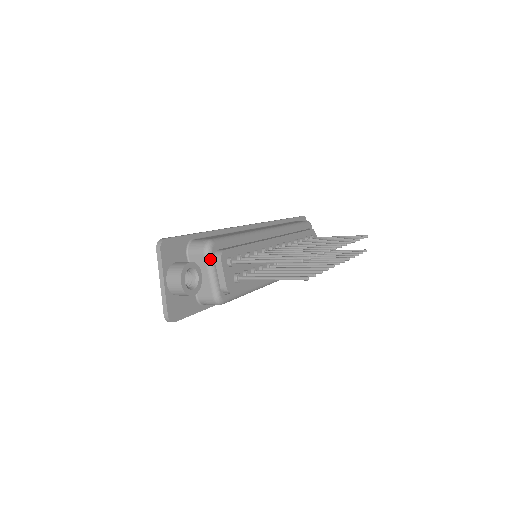
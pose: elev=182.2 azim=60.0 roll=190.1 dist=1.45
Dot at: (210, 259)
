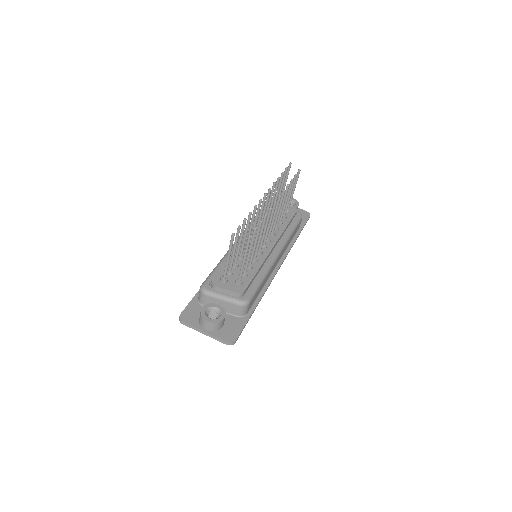
Dot at: (211, 293)
